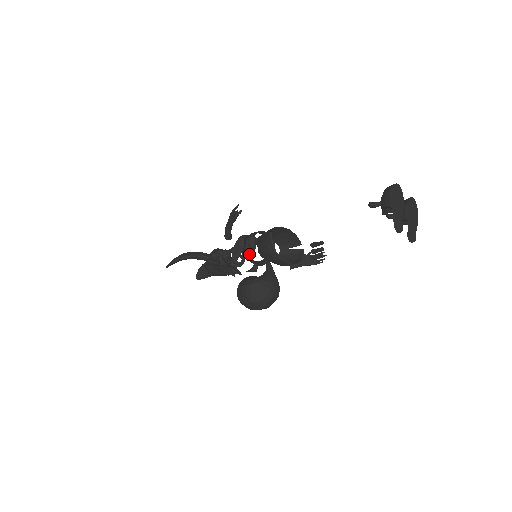
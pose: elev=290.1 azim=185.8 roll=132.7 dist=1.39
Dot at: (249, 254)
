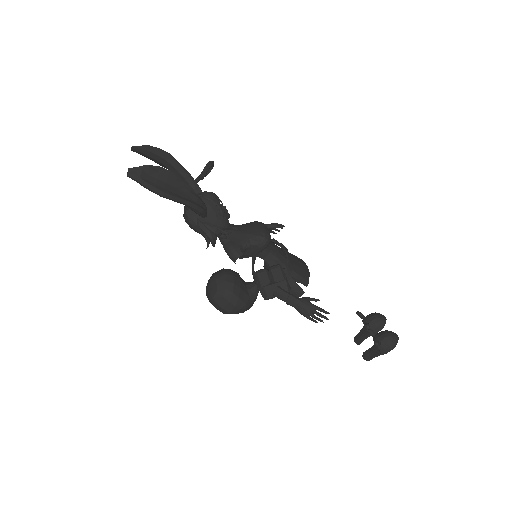
Dot at: occluded
